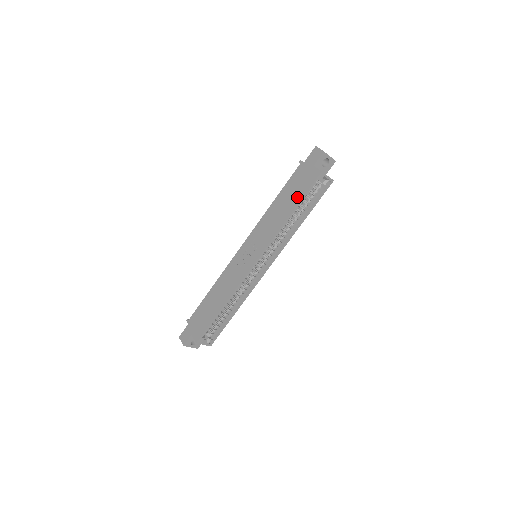
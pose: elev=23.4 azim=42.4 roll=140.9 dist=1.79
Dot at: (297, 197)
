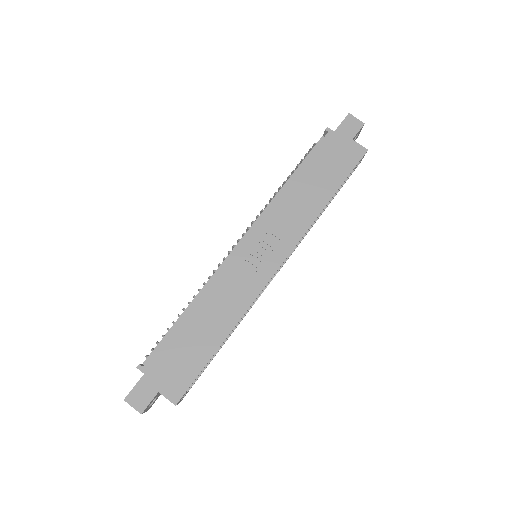
Dot at: (336, 178)
